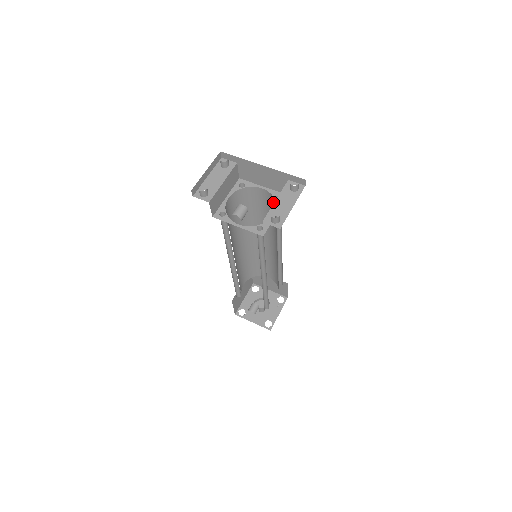
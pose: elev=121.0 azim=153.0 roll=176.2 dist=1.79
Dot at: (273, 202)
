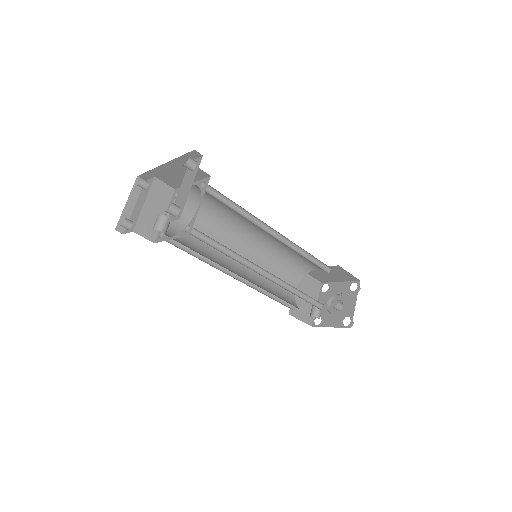
Dot at: (207, 192)
